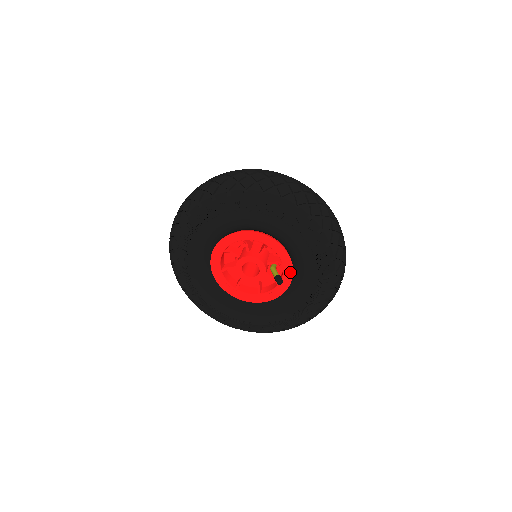
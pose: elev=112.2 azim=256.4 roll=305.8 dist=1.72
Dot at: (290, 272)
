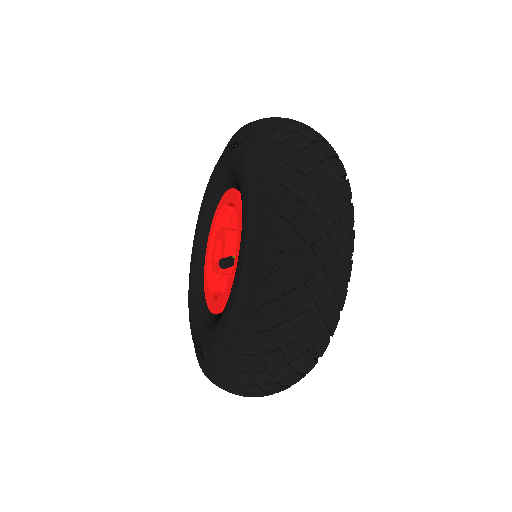
Dot at: (239, 249)
